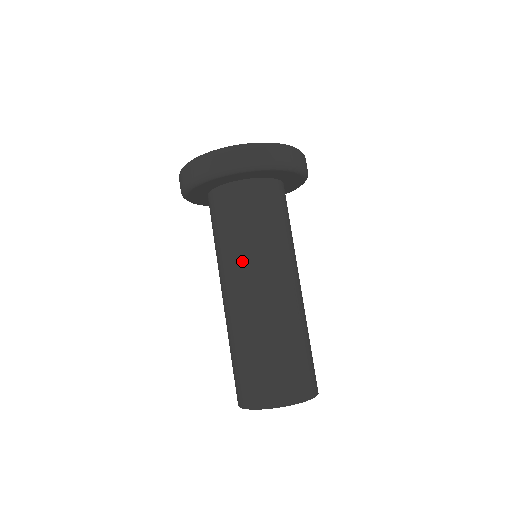
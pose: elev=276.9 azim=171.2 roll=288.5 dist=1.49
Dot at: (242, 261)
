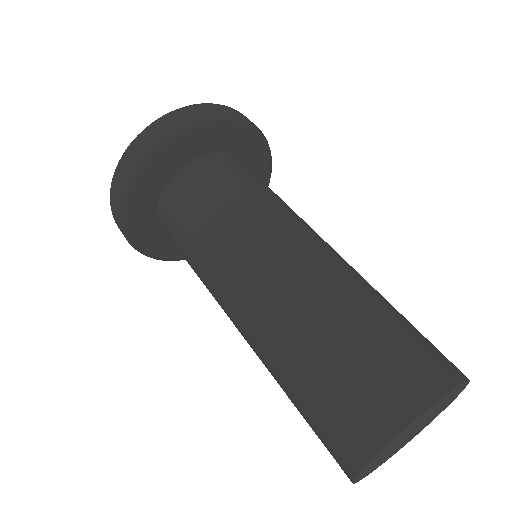
Dot at: (265, 220)
